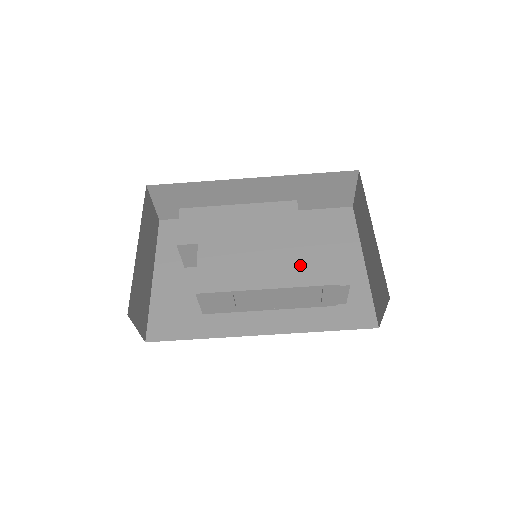
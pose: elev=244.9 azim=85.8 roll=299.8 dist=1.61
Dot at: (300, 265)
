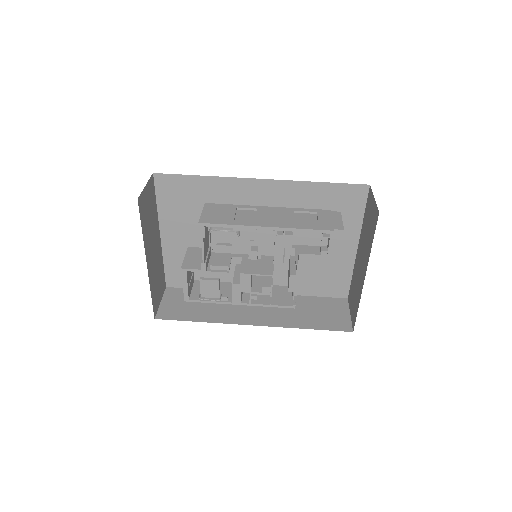
Dot at: occluded
